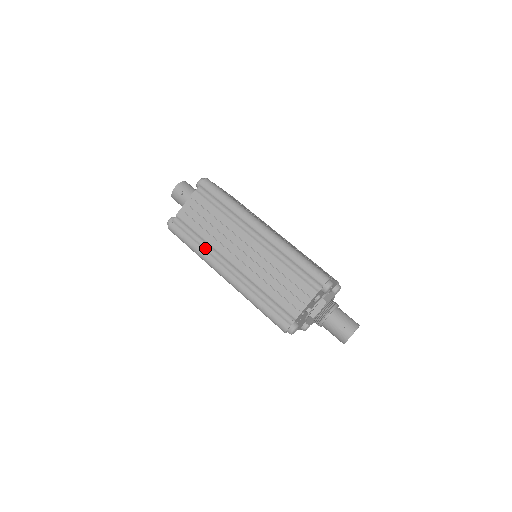
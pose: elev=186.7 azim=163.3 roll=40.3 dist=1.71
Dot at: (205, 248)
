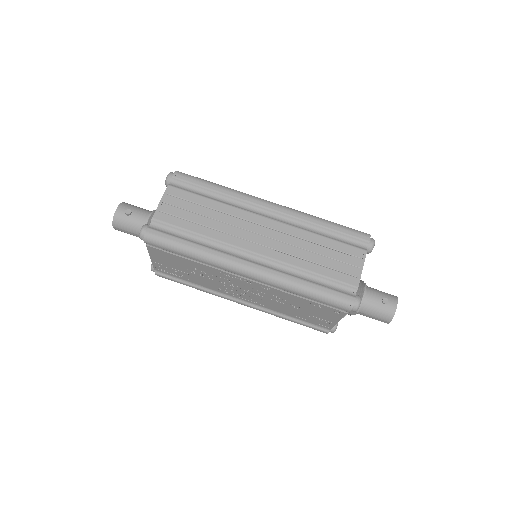
Dot at: (208, 246)
